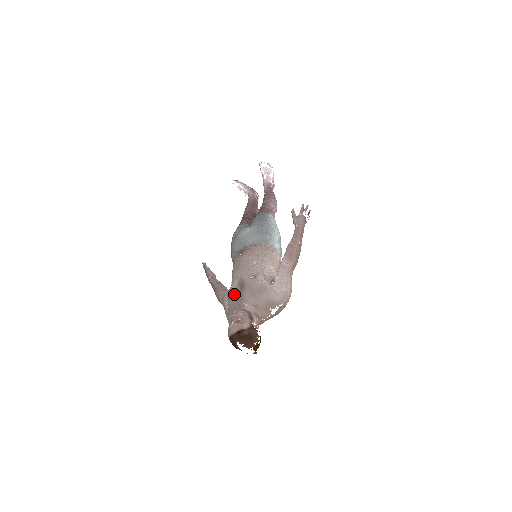
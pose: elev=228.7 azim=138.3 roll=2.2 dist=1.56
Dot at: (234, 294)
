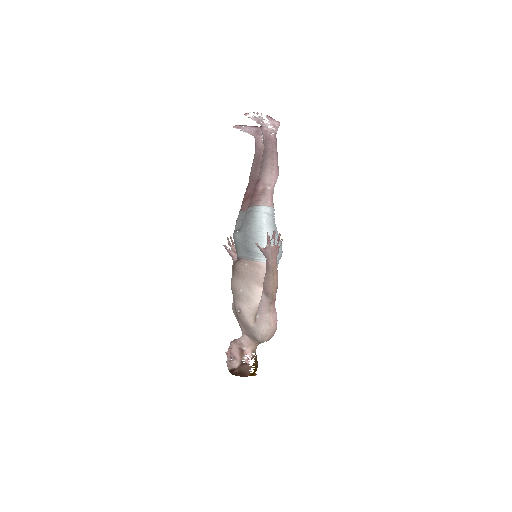
Dot at: occluded
